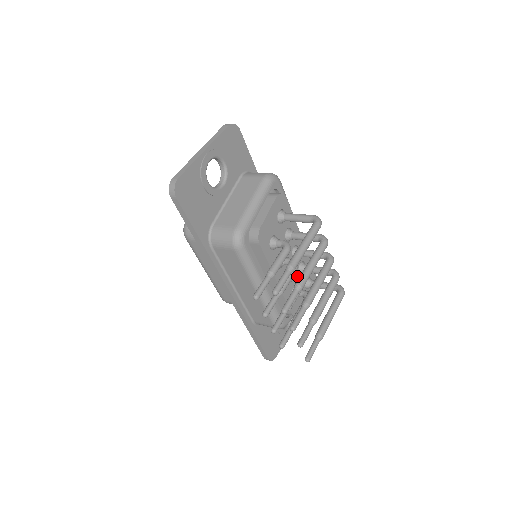
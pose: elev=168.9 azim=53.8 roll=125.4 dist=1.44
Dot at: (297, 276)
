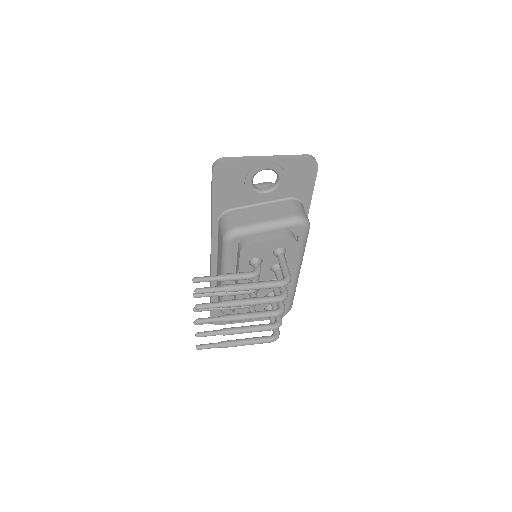
Dot at: occluded
